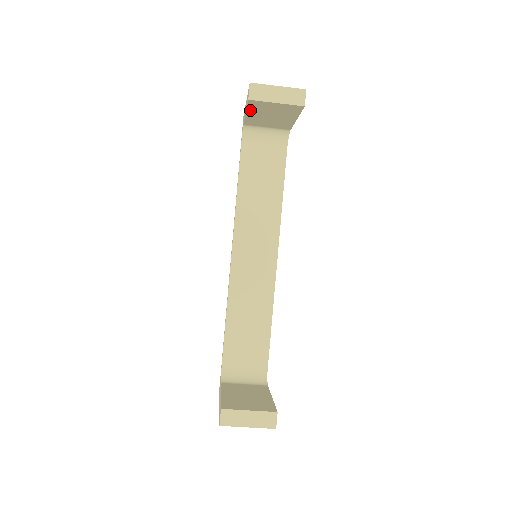
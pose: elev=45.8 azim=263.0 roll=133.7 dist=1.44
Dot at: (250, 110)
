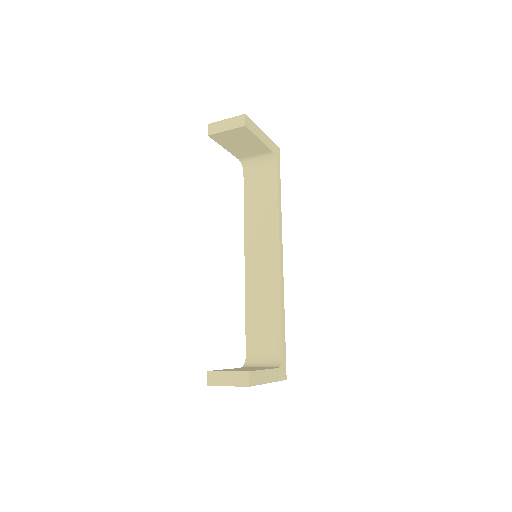
Dot at: (222, 144)
